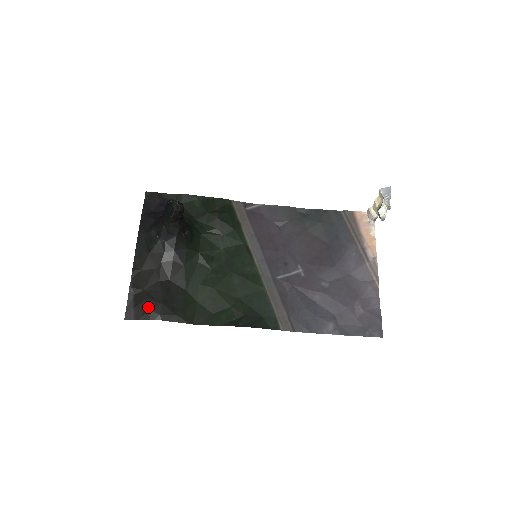
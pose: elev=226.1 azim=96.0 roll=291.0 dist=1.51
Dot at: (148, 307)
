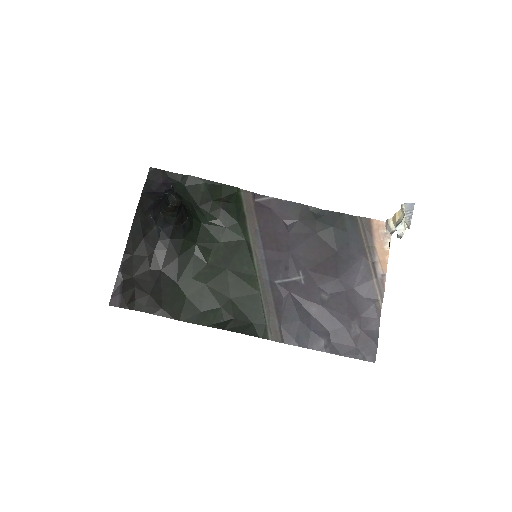
Dot at: (134, 296)
